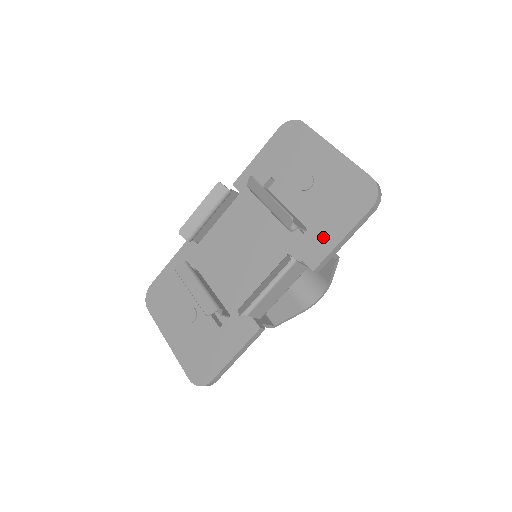
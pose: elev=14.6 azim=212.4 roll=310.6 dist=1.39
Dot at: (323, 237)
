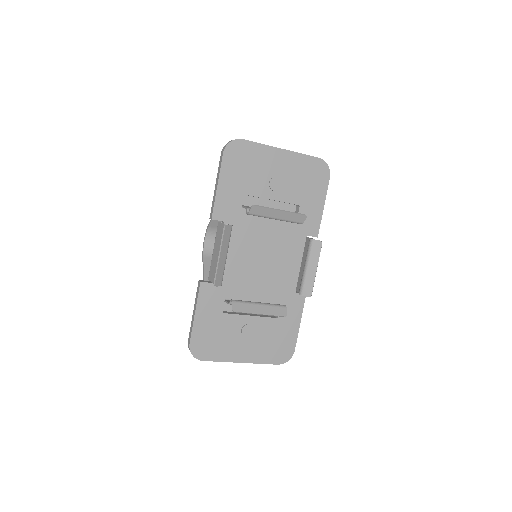
Dot at: (311, 213)
